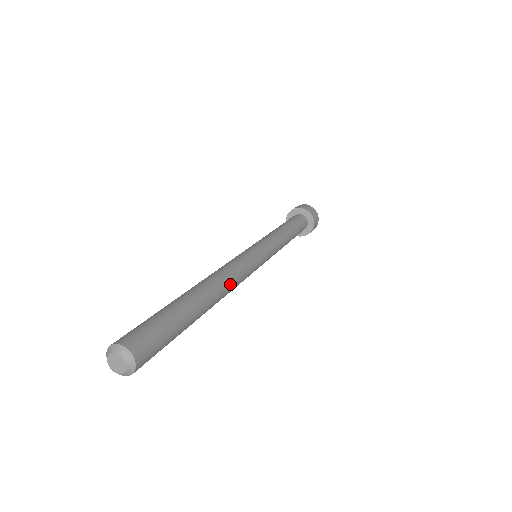
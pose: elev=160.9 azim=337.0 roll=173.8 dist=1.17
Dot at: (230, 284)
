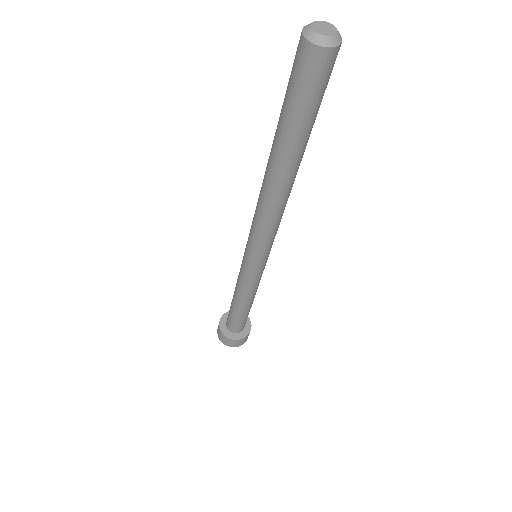
Dot at: occluded
